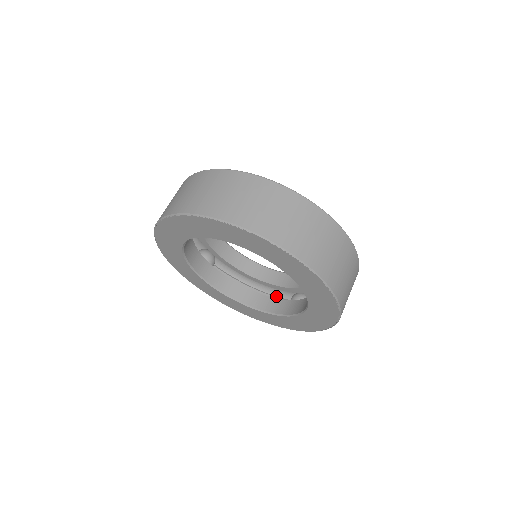
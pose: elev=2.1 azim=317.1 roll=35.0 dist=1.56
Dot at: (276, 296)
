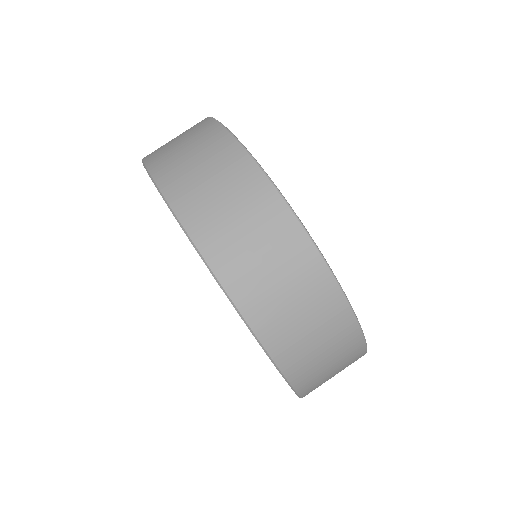
Dot at: occluded
